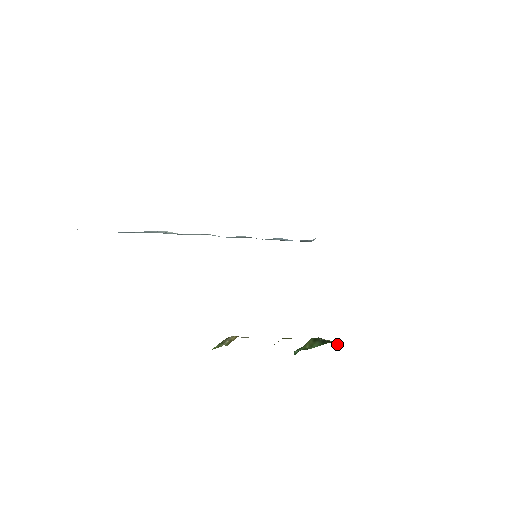
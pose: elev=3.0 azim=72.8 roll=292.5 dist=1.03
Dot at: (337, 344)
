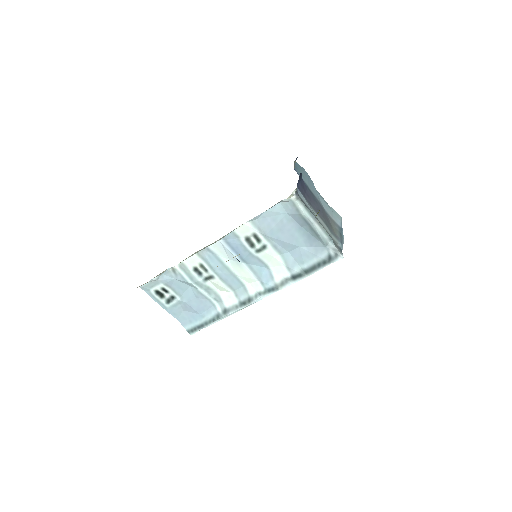
Dot at: occluded
